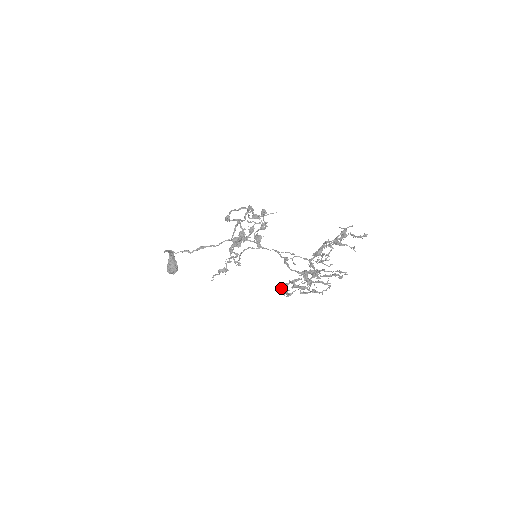
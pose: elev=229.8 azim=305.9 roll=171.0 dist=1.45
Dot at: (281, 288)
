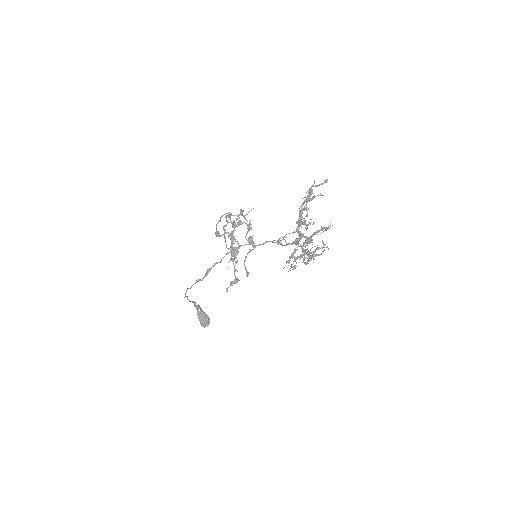
Dot at: occluded
